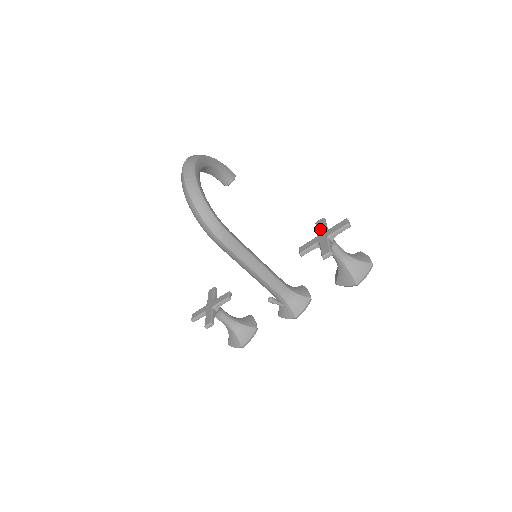
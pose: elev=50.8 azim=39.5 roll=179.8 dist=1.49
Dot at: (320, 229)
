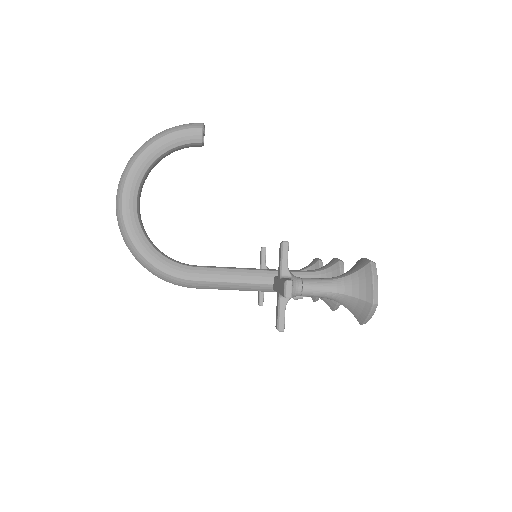
Dot at: (278, 268)
